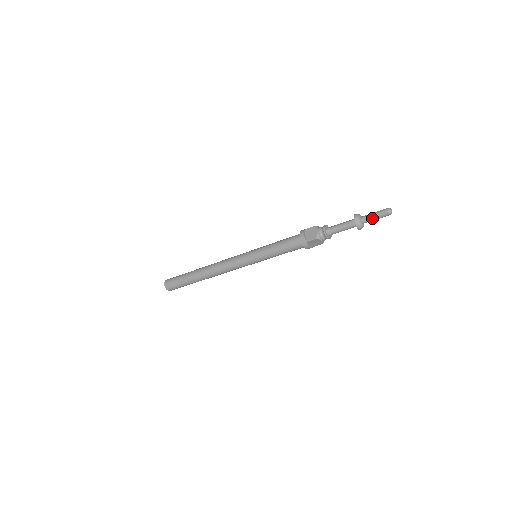
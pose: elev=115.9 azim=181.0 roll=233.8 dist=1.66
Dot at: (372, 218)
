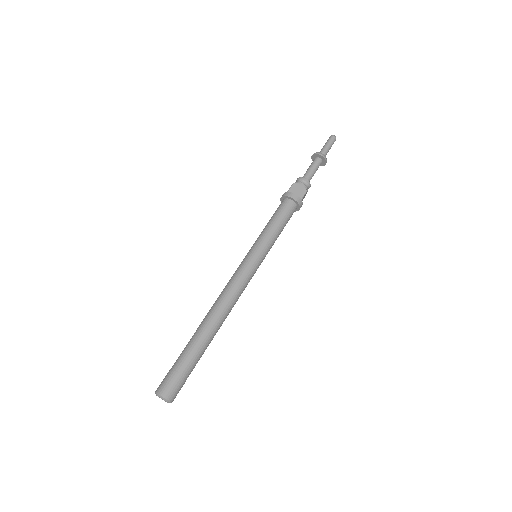
Dot at: (329, 149)
